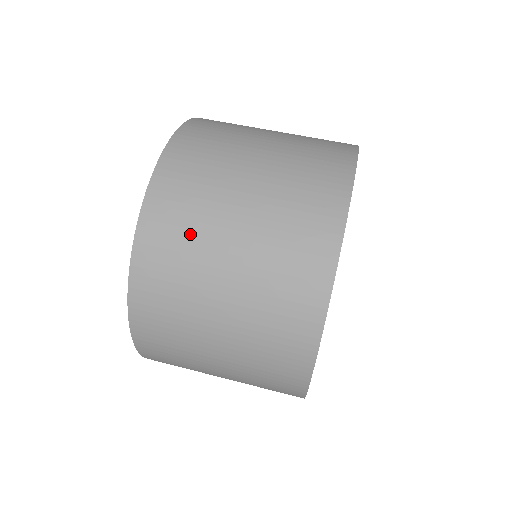
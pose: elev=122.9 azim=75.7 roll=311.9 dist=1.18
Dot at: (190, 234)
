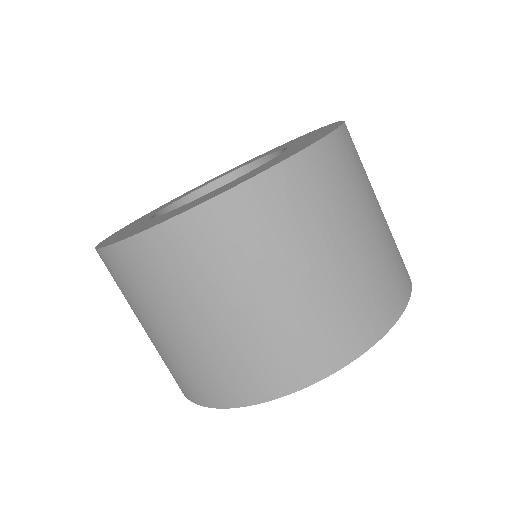
Dot at: (215, 267)
